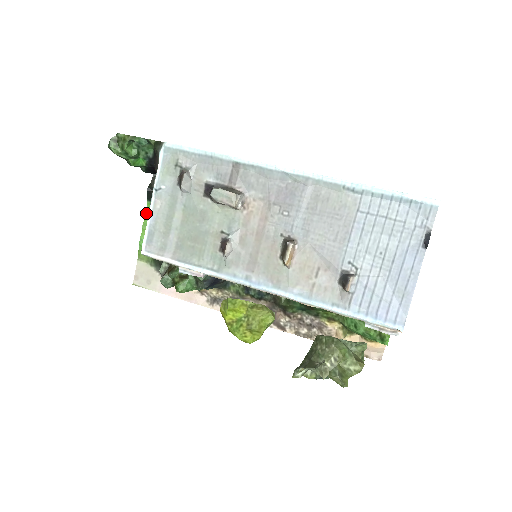
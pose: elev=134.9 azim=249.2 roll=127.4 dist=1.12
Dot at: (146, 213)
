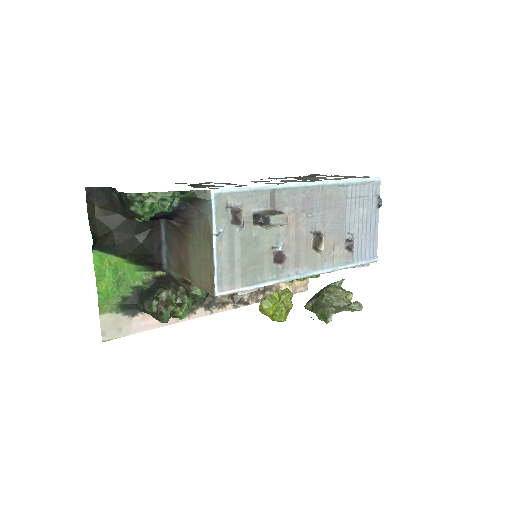
Dot at: (94, 263)
